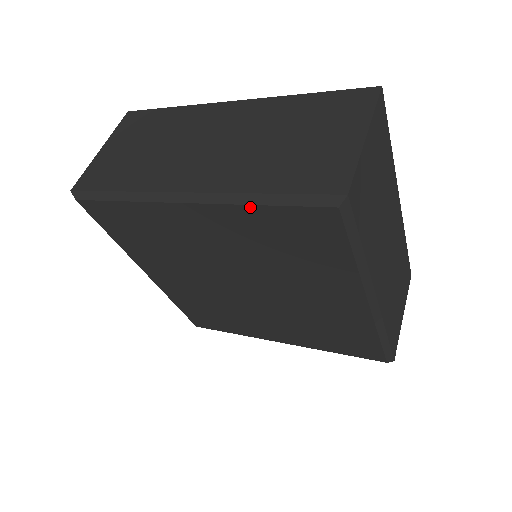
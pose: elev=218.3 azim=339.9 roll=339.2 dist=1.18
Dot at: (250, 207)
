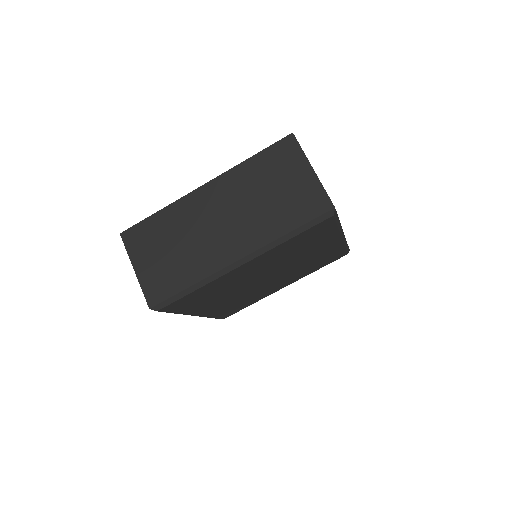
Dot at: (284, 243)
